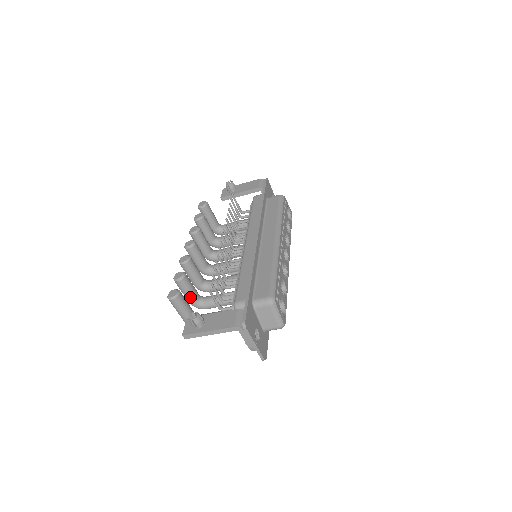
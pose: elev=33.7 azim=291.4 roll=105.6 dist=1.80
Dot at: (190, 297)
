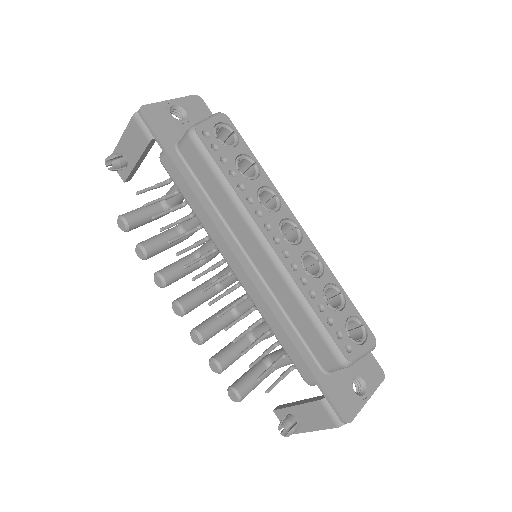
Dot at: occluded
